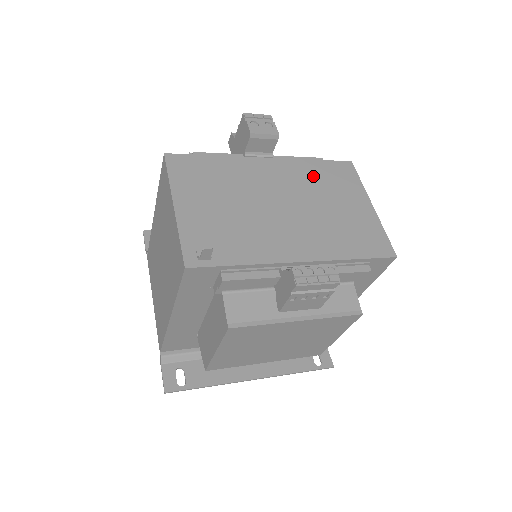
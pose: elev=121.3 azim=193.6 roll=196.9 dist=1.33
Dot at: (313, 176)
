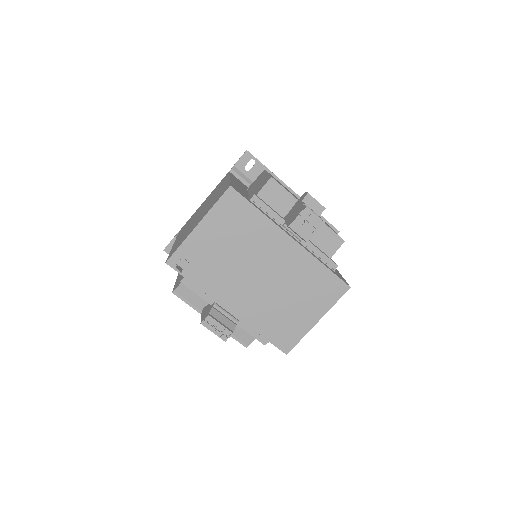
Dot at: (307, 275)
